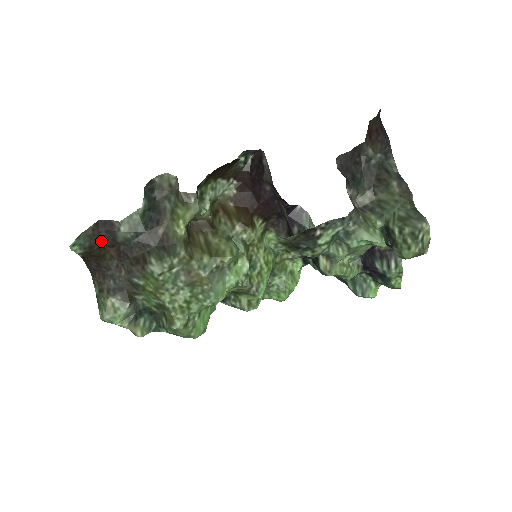
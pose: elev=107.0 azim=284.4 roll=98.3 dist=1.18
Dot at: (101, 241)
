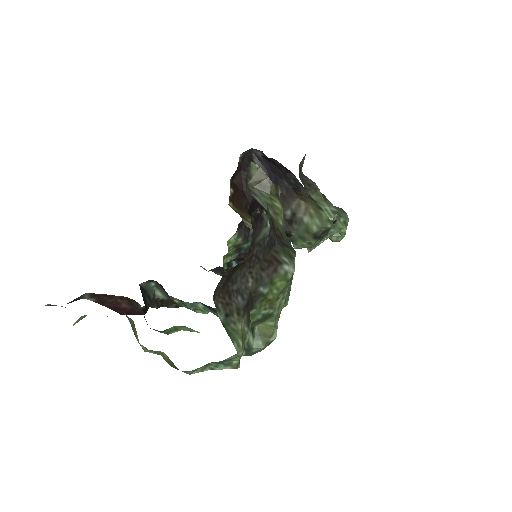
Dot at: occluded
